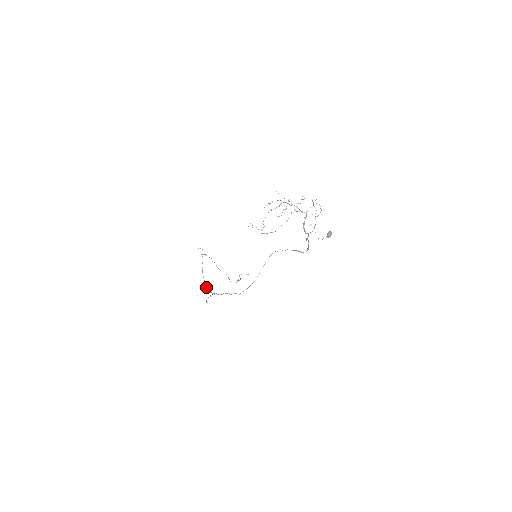
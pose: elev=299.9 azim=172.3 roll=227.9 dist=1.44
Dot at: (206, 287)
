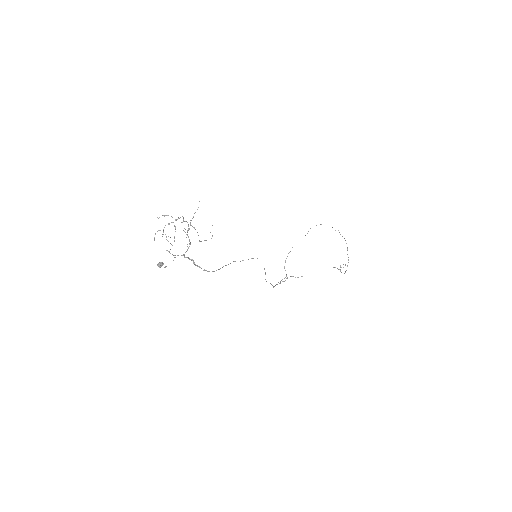
Dot at: (284, 268)
